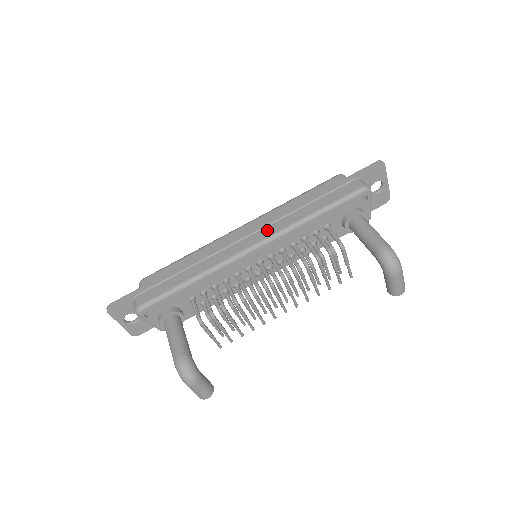
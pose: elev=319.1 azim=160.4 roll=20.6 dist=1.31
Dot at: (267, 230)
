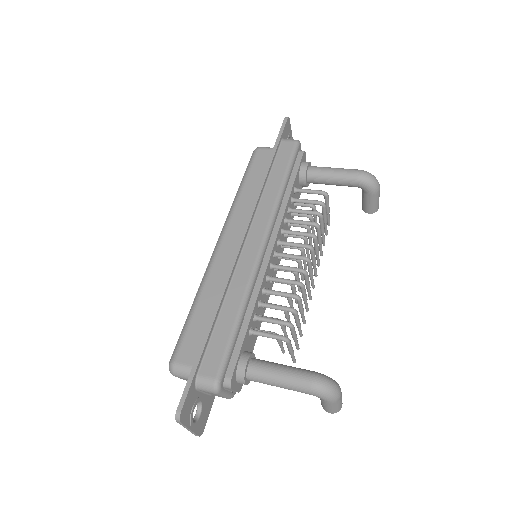
Dot at: (259, 220)
